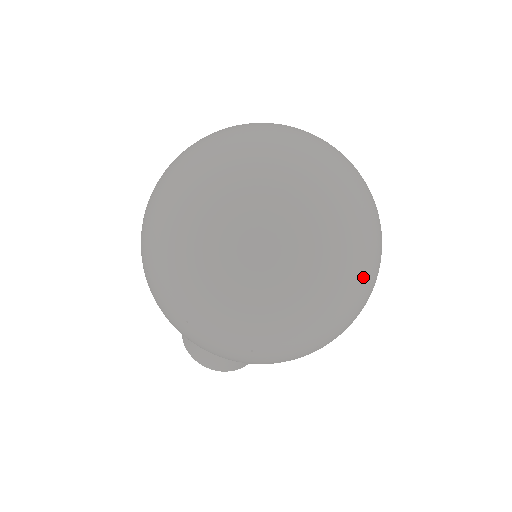
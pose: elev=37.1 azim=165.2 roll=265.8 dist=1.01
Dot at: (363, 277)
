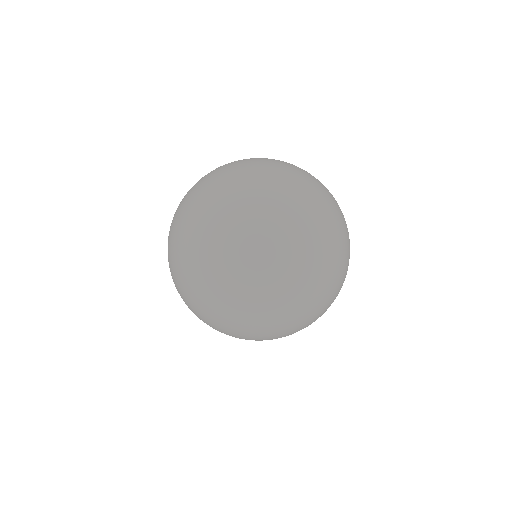
Dot at: (344, 218)
